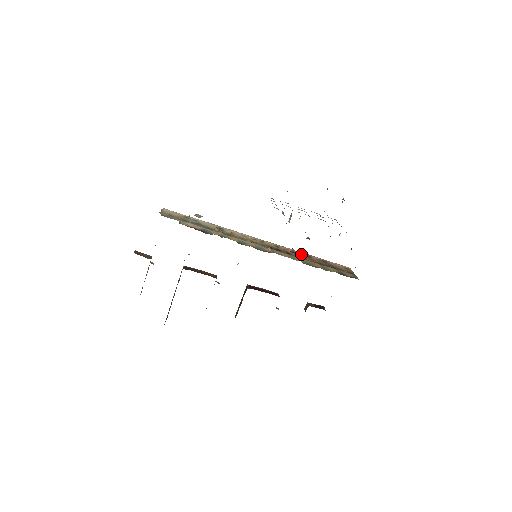
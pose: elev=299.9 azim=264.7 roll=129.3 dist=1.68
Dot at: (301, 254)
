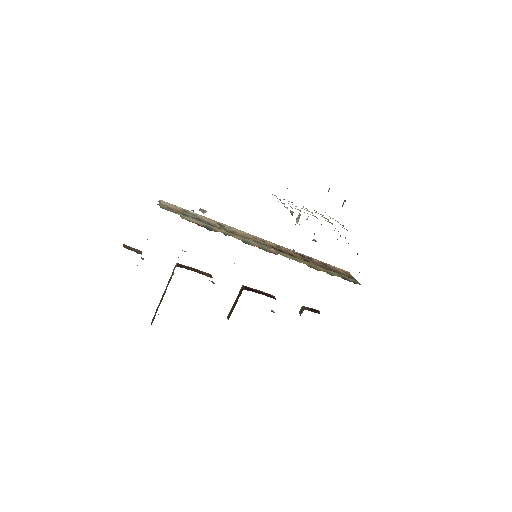
Dot at: (306, 257)
